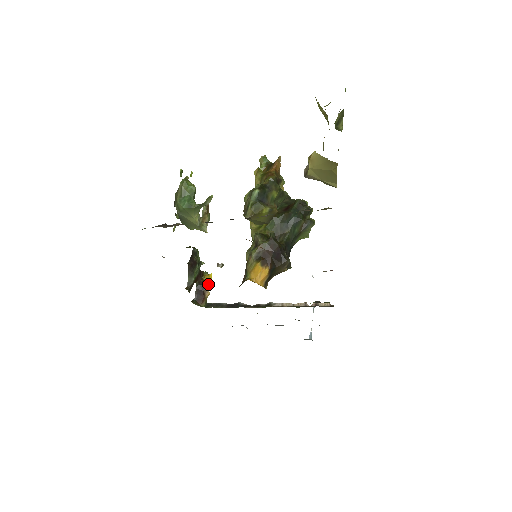
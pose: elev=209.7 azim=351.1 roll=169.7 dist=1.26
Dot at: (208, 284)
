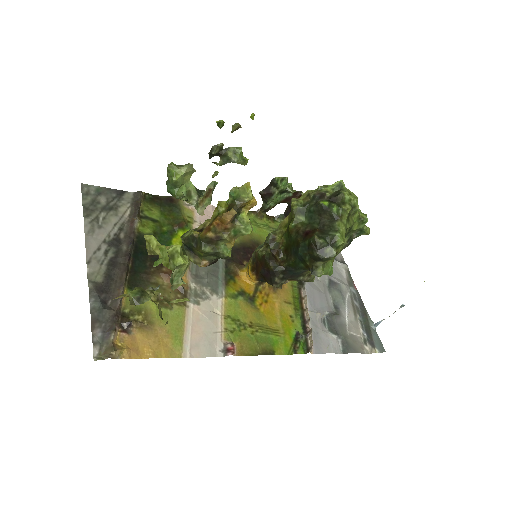
Dot at: occluded
